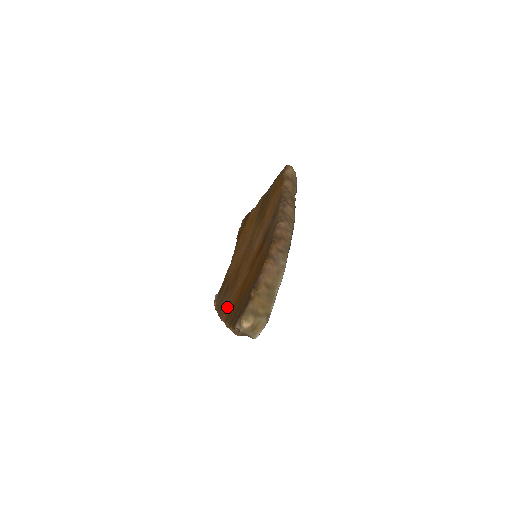
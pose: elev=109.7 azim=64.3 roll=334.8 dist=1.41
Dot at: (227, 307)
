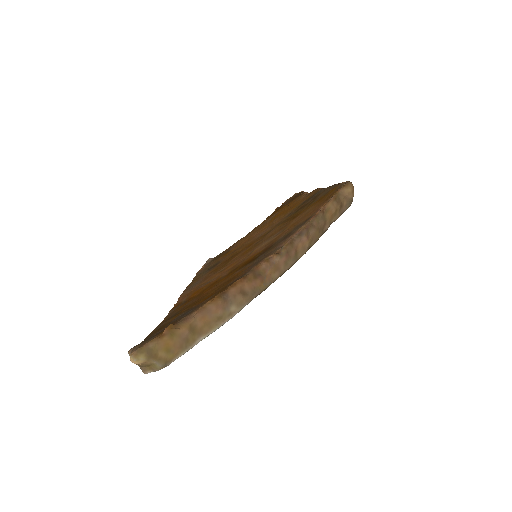
Dot at: (190, 291)
